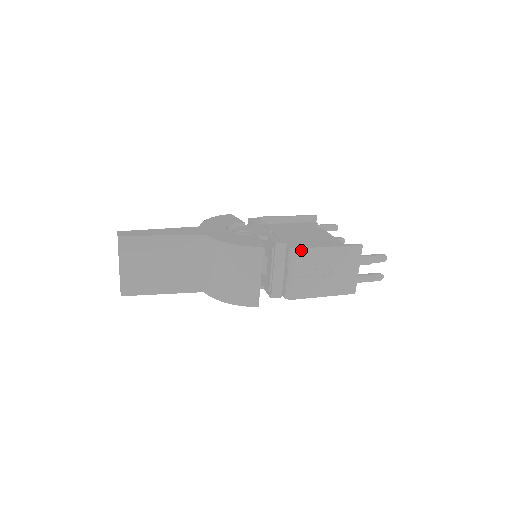
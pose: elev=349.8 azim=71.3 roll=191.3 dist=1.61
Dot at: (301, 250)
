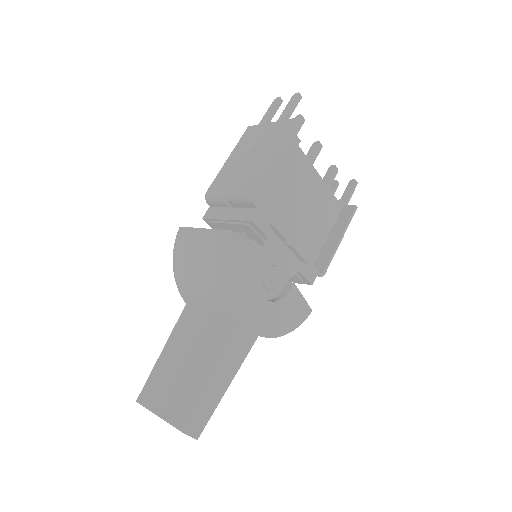
Dot at: (326, 269)
